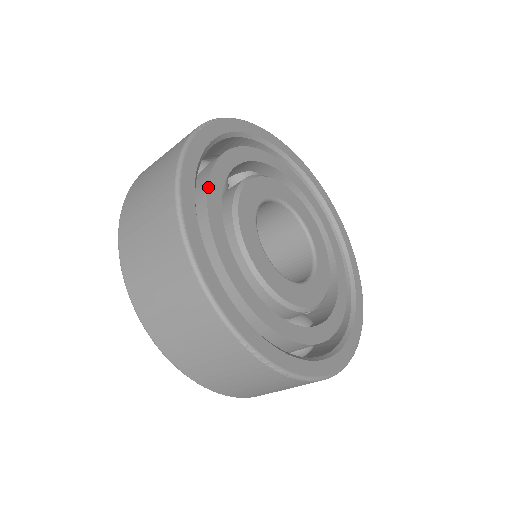
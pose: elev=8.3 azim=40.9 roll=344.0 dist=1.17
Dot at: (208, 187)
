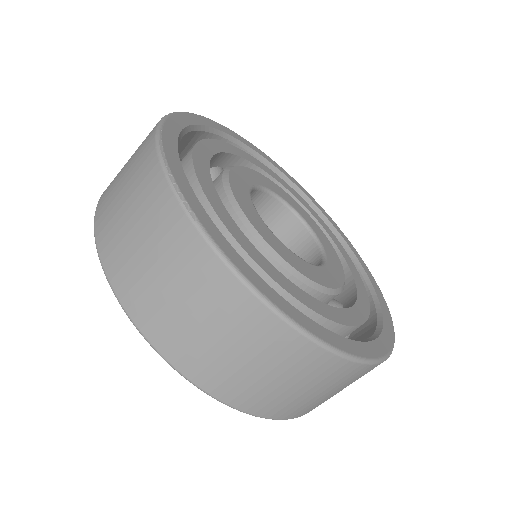
Dot at: (263, 269)
